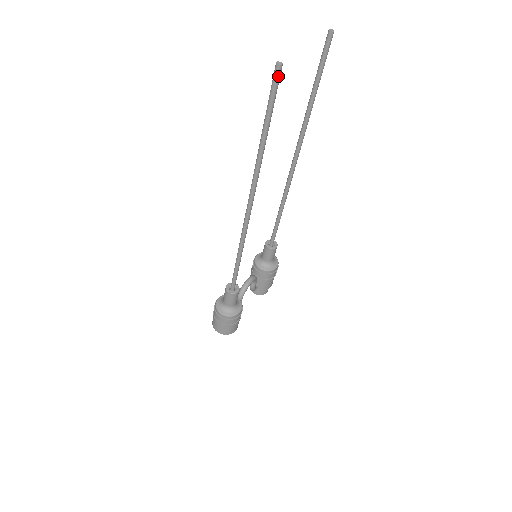
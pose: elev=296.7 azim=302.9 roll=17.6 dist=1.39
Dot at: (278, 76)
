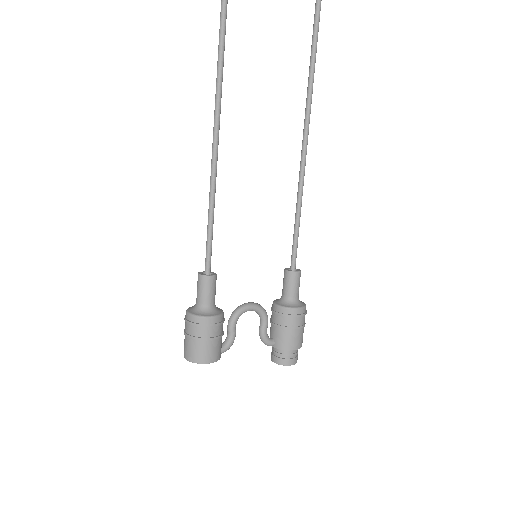
Dot at: out of frame
